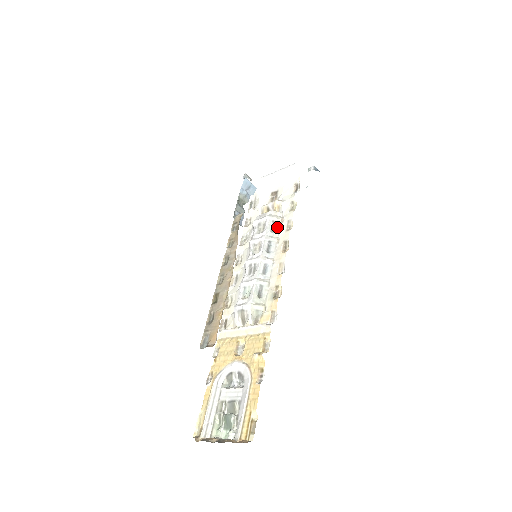
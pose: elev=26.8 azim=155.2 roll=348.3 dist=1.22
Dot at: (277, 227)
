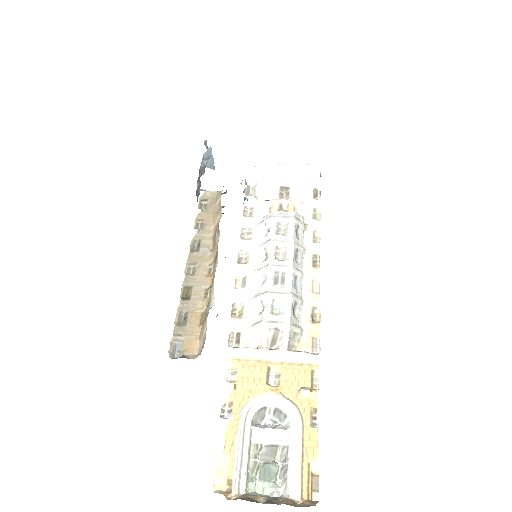
Dot at: (301, 234)
